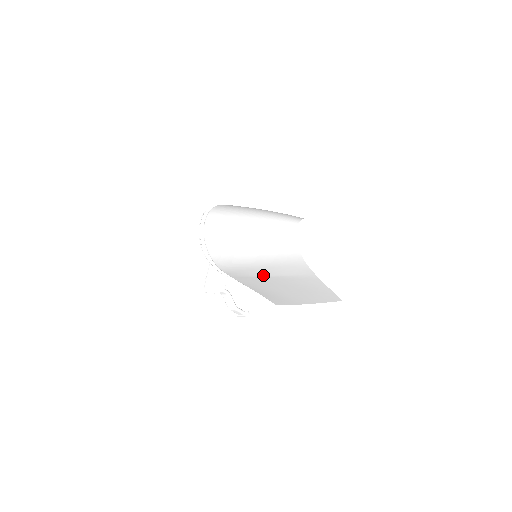
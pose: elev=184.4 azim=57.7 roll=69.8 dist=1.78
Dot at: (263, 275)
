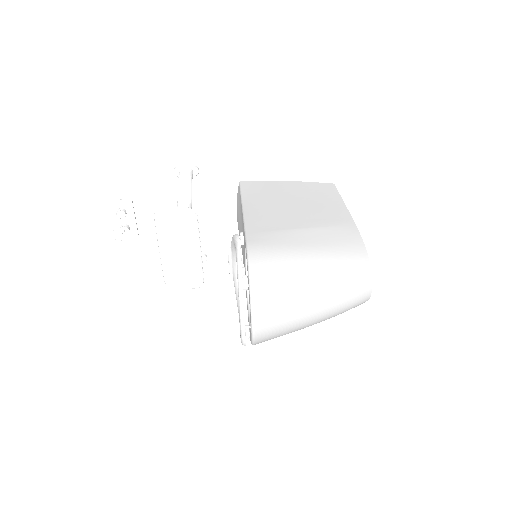
Dot at: occluded
